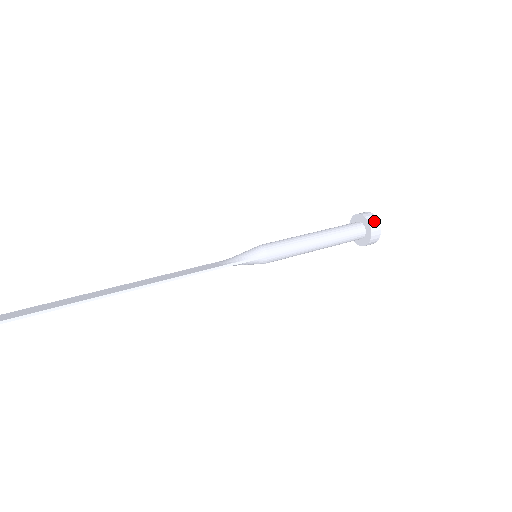
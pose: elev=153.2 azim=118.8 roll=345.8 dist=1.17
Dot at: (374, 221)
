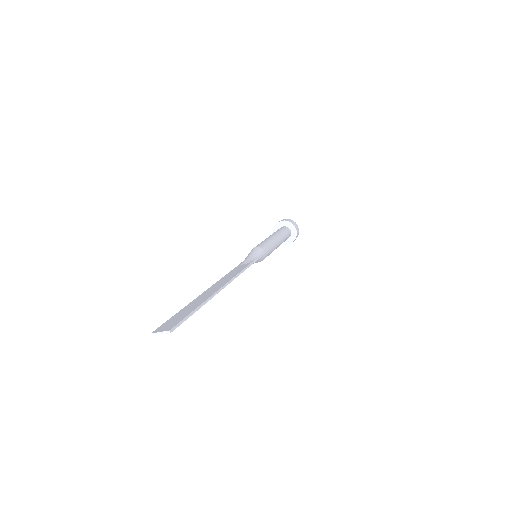
Dot at: (294, 223)
